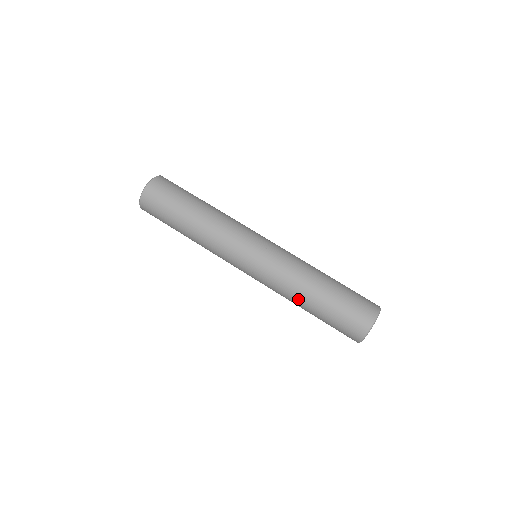
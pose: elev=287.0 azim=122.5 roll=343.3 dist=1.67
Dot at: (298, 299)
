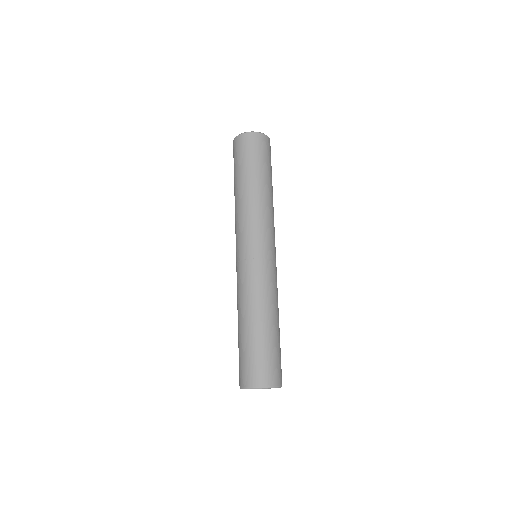
Dot at: (240, 313)
